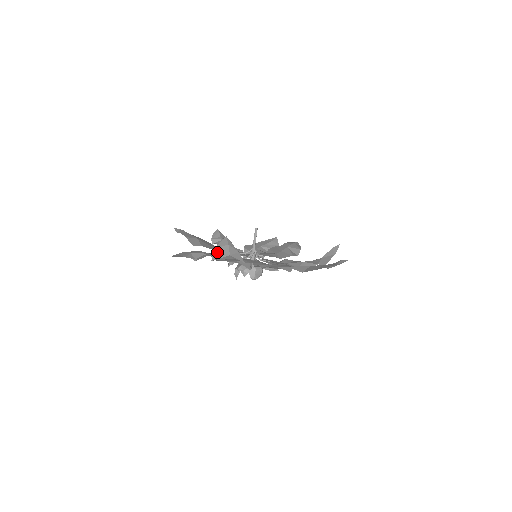
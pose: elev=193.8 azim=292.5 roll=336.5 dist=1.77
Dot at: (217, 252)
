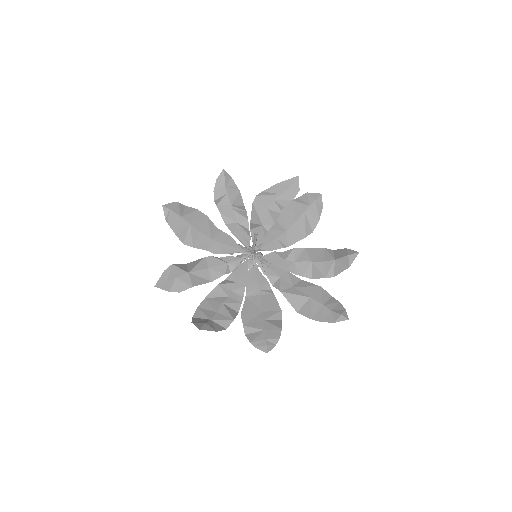
Dot at: (196, 321)
